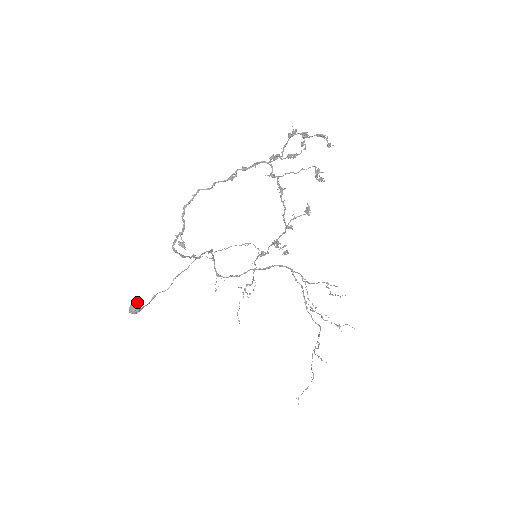
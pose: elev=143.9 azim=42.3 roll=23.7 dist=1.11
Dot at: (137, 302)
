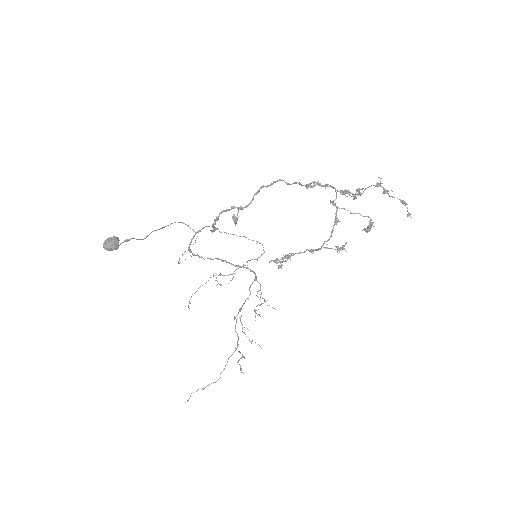
Dot at: (119, 240)
